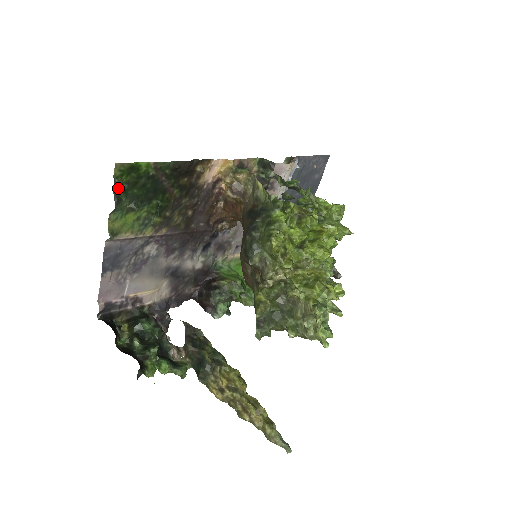
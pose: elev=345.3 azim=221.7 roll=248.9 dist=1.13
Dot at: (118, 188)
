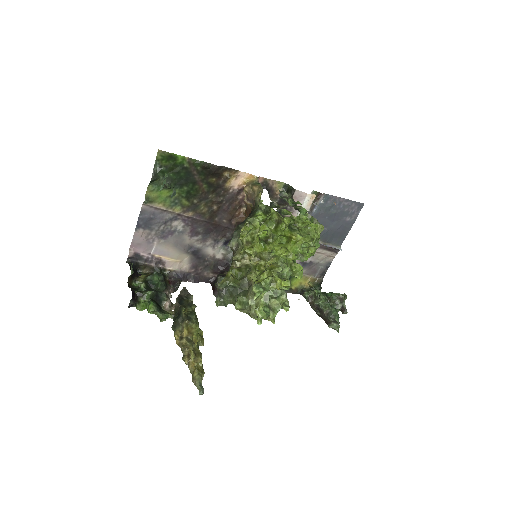
Dot at: (158, 168)
